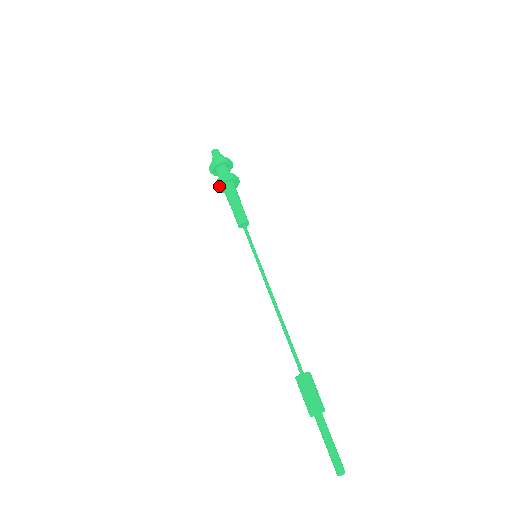
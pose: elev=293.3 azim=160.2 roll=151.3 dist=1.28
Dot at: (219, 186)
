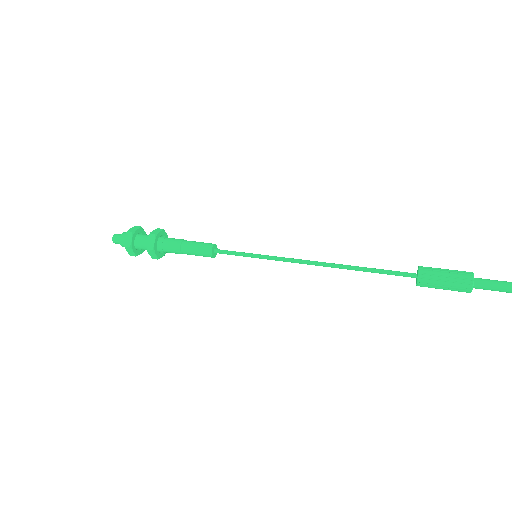
Dot at: (154, 244)
